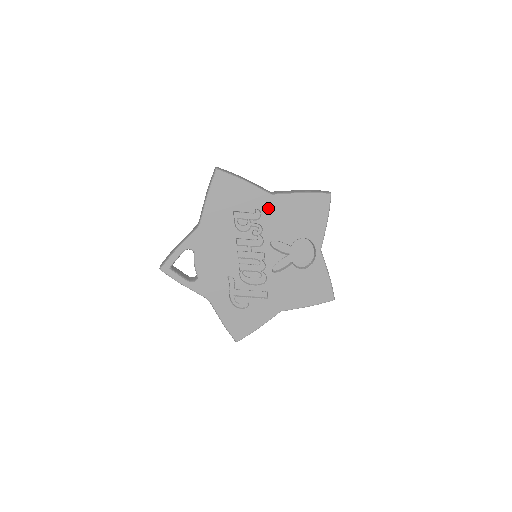
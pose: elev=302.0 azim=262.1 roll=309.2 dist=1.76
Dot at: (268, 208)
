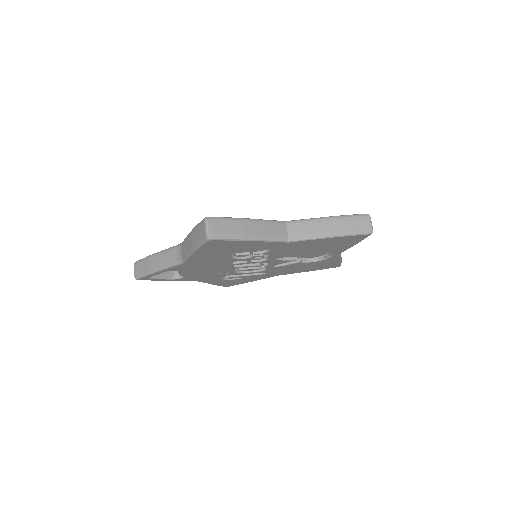
Dot at: (280, 247)
